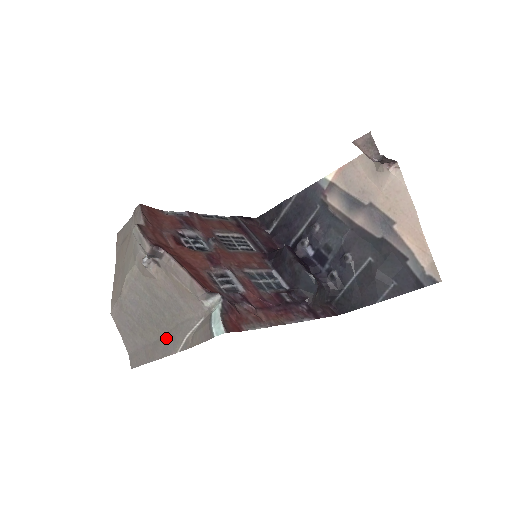
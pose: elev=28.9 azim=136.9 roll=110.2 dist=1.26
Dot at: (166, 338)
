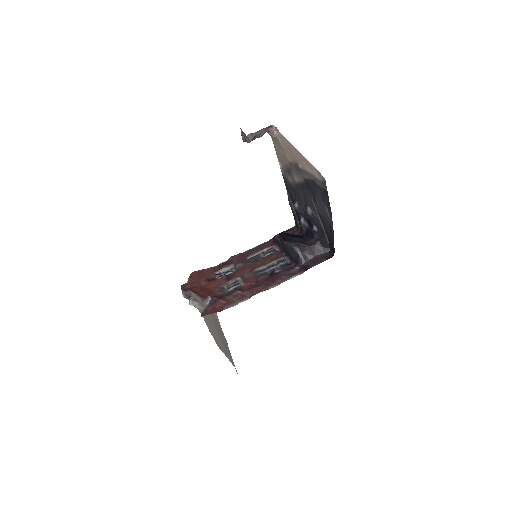
Dot at: (227, 343)
